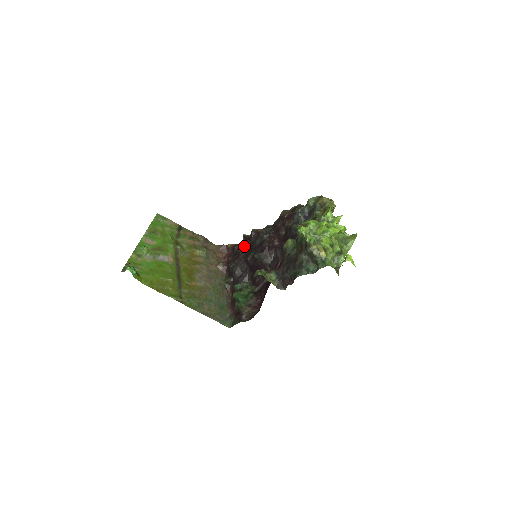
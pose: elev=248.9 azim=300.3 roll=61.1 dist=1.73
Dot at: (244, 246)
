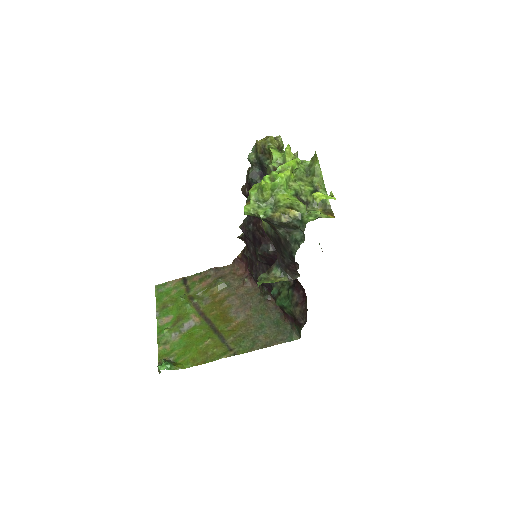
Dot at: (247, 248)
